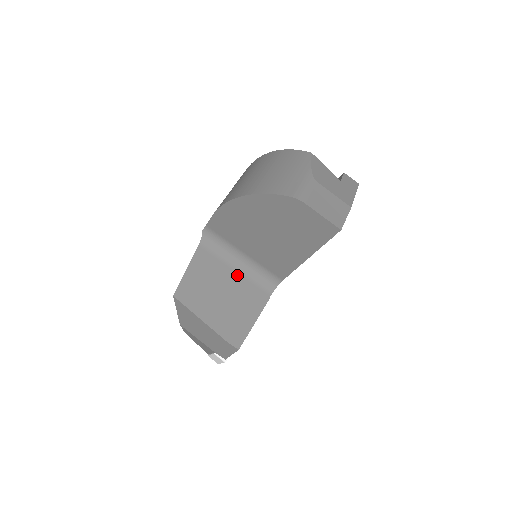
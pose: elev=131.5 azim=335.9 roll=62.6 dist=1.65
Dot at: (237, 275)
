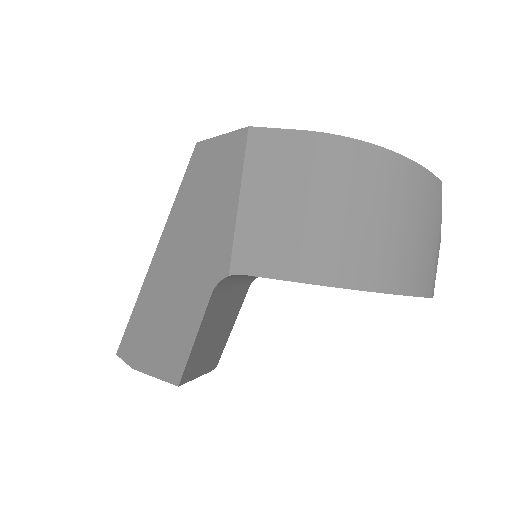
Dot at: (233, 294)
